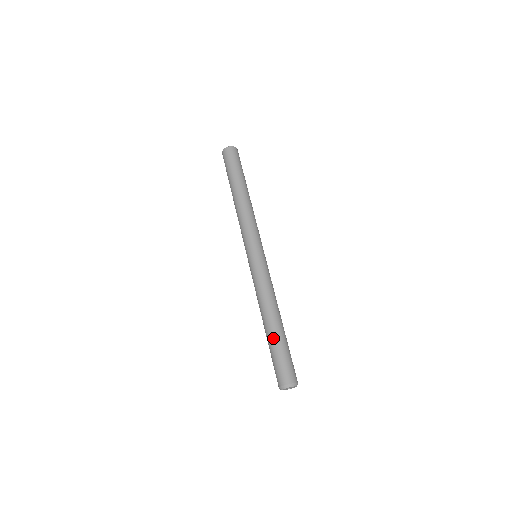
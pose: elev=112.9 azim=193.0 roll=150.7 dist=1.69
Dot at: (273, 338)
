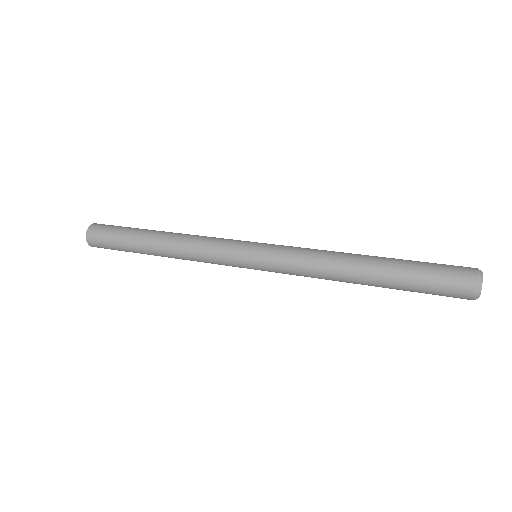
Dot at: (396, 259)
